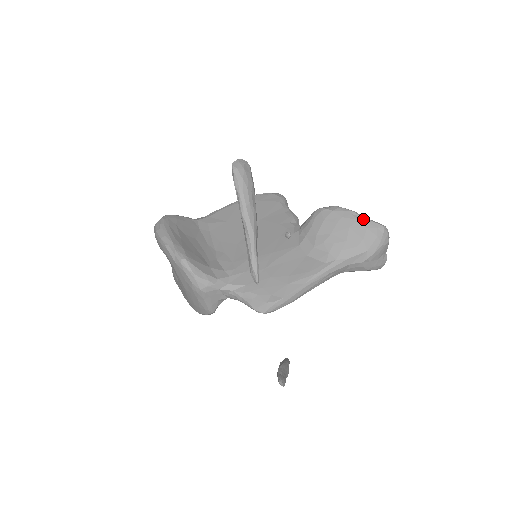
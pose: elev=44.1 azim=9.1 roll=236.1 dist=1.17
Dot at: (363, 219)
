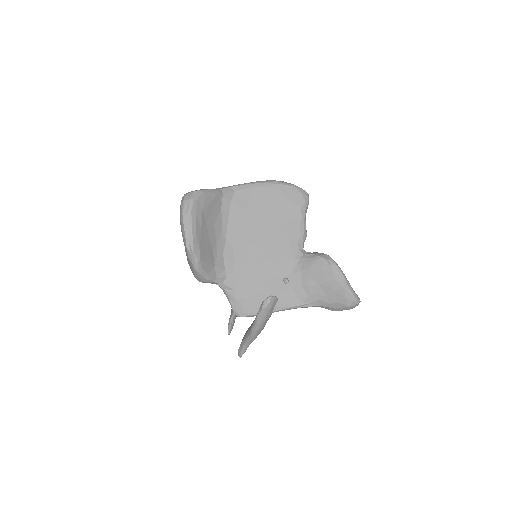
Dot at: (348, 290)
